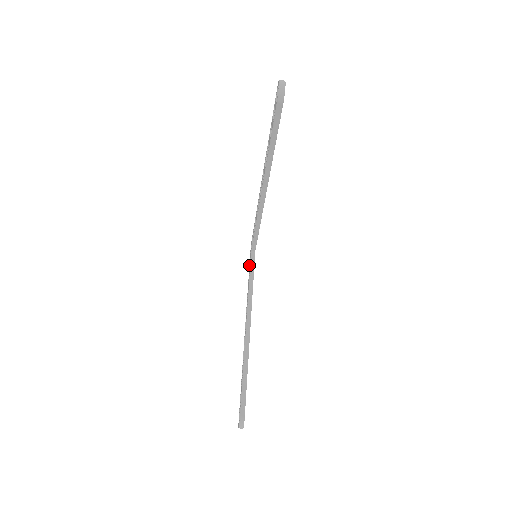
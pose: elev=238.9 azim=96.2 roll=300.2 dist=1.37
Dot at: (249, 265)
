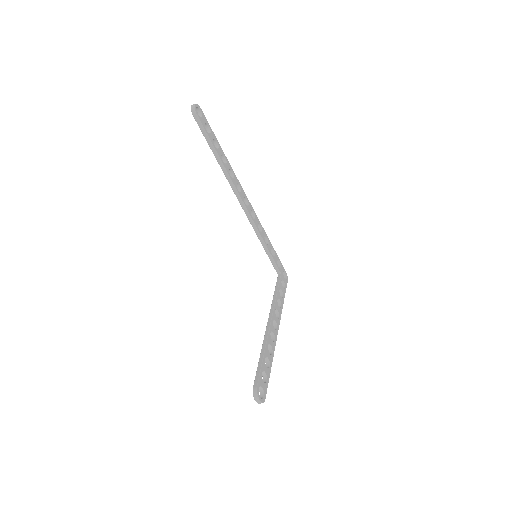
Dot at: occluded
